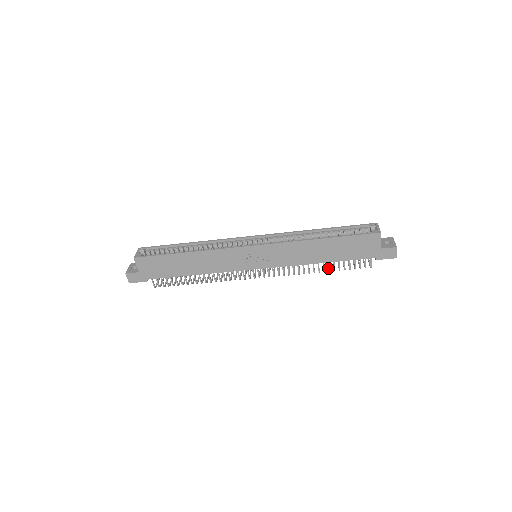
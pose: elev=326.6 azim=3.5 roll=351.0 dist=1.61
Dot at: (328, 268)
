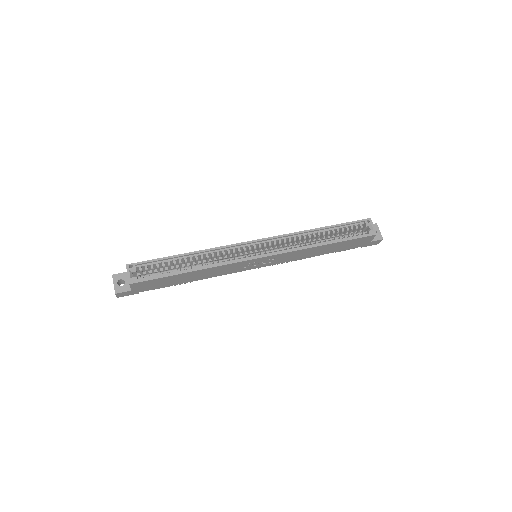
Dot at: occluded
